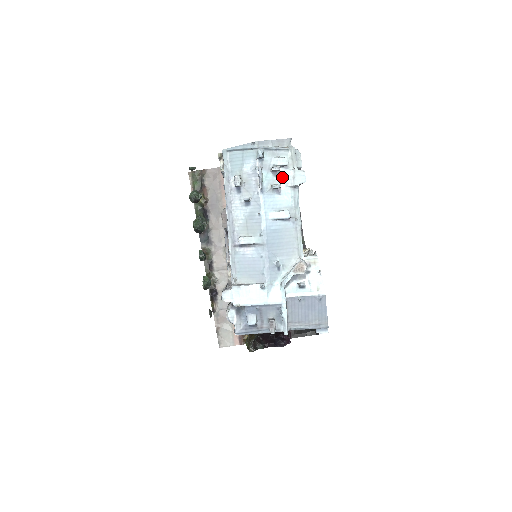
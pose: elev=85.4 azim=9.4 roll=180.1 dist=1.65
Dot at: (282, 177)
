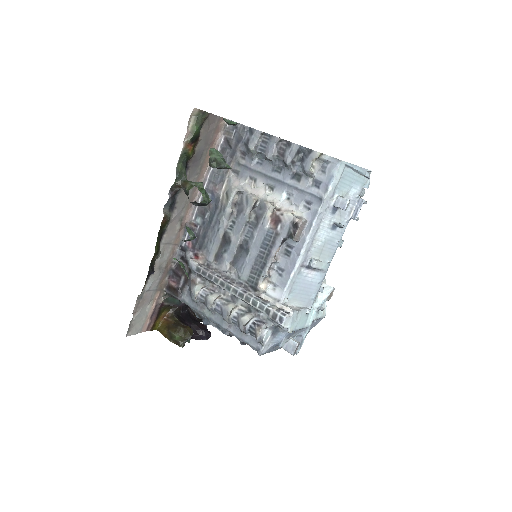
Dot at: occluded
